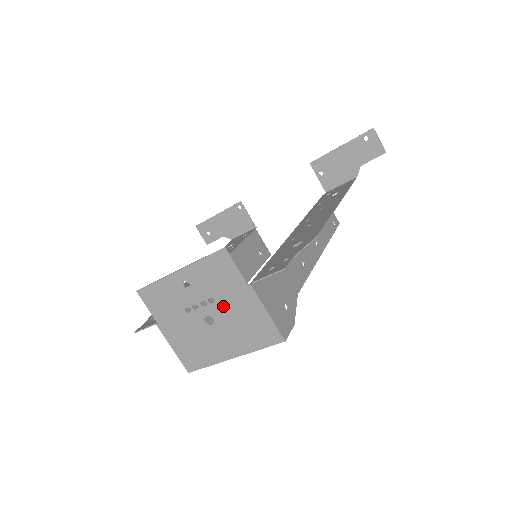
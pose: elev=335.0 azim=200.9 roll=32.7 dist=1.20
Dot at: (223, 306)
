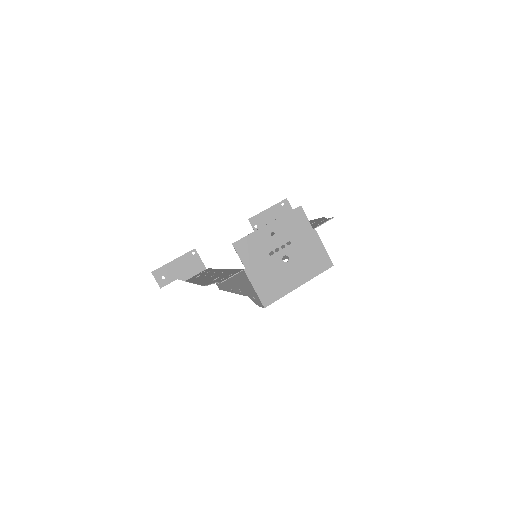
Dot at: (296, 246)
